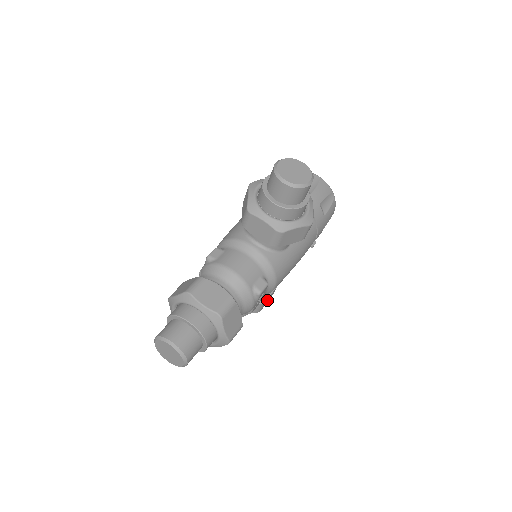
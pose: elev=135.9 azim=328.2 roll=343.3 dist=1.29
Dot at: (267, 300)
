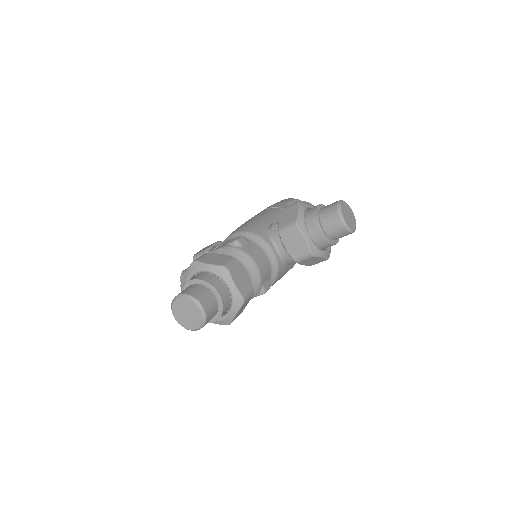
Dot at: occluded
